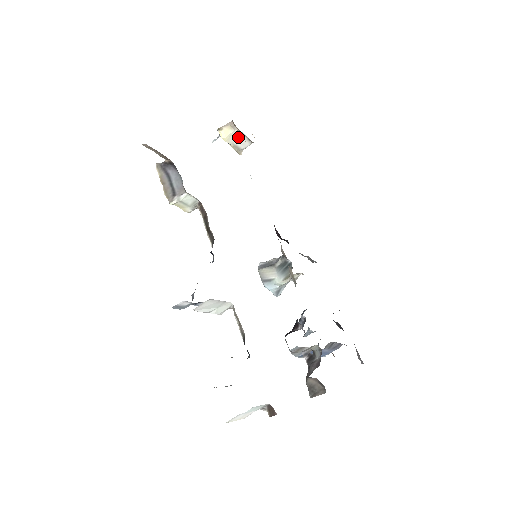
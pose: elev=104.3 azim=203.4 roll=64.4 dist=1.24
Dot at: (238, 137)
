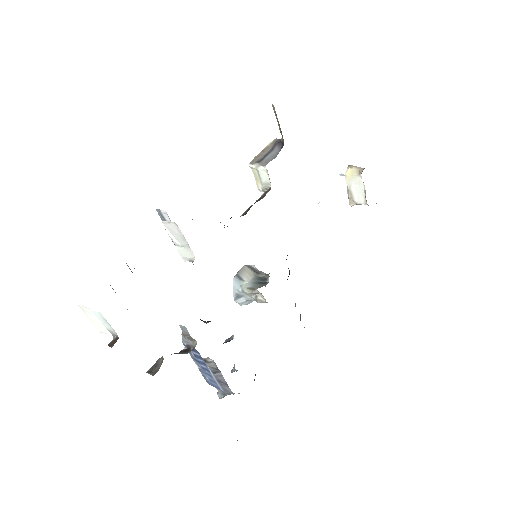
Dot at: (358, 186)
